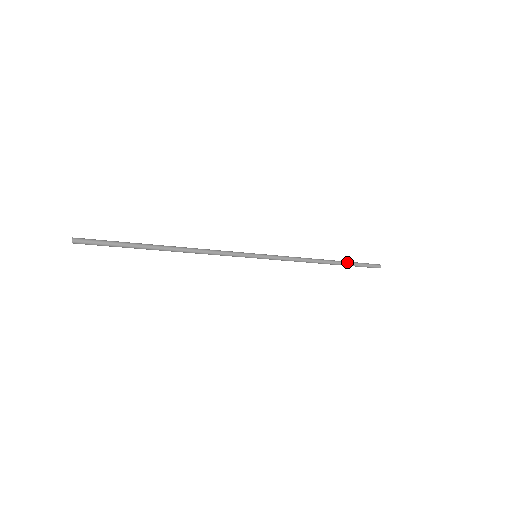
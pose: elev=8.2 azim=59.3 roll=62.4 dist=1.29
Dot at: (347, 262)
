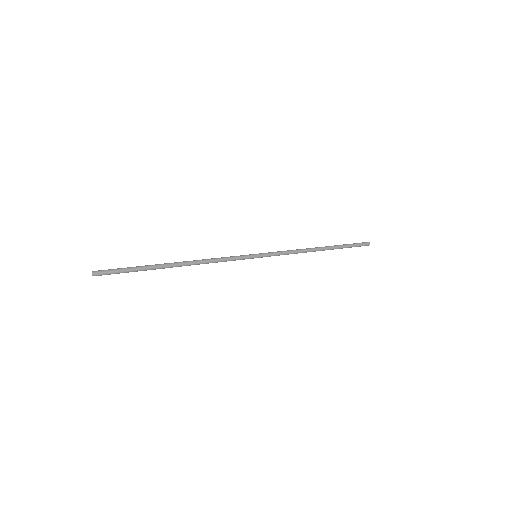
Dot at: (339, 246)
